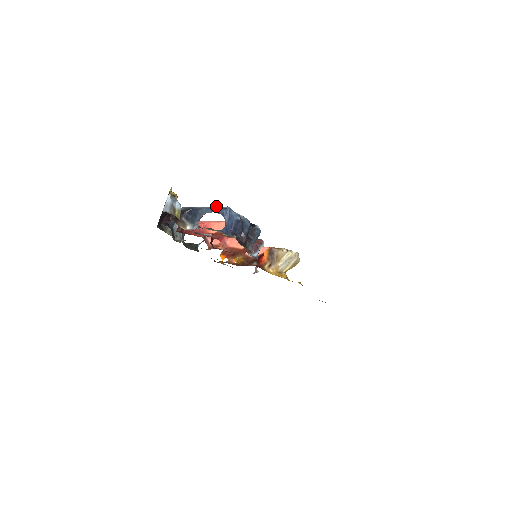
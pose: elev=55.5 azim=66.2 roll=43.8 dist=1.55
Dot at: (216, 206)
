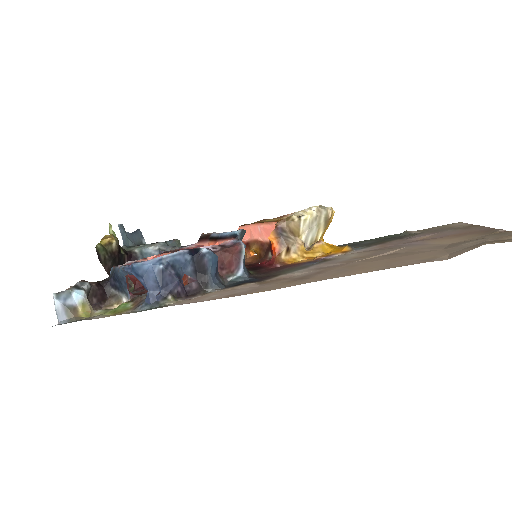
Dot at: (124, 266)
